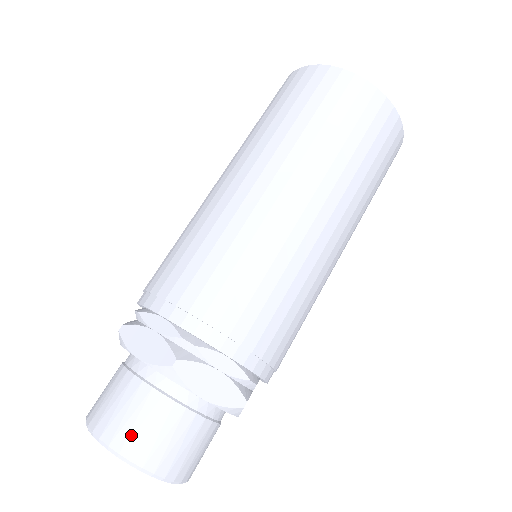
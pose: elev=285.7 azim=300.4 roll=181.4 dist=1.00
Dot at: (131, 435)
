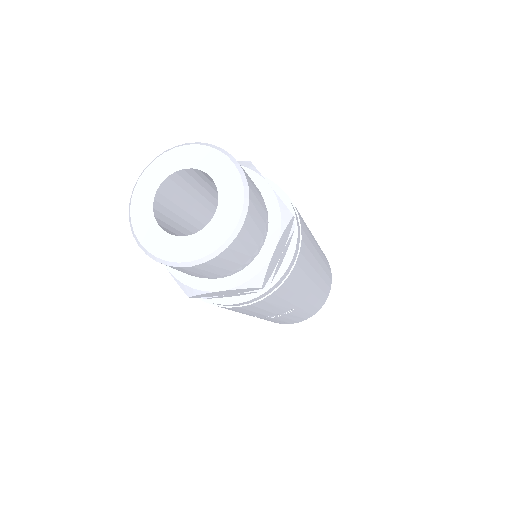
Dot at: occluded
